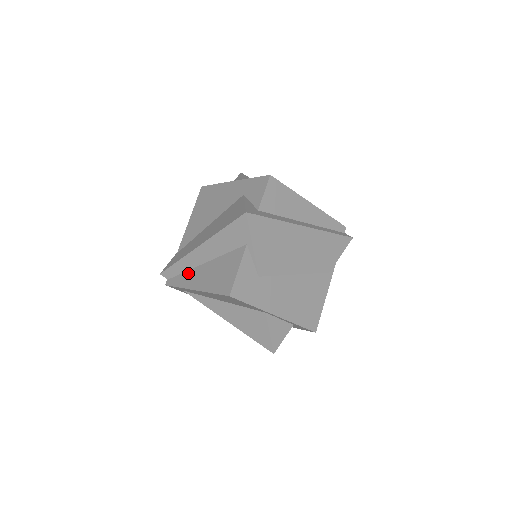
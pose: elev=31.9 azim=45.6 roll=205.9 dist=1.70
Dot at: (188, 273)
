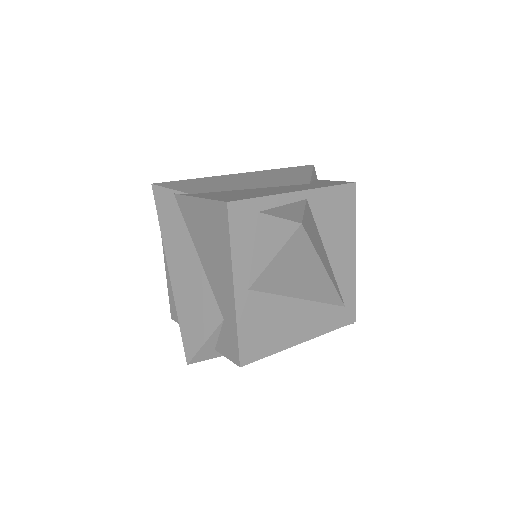
Dot at: occluded
